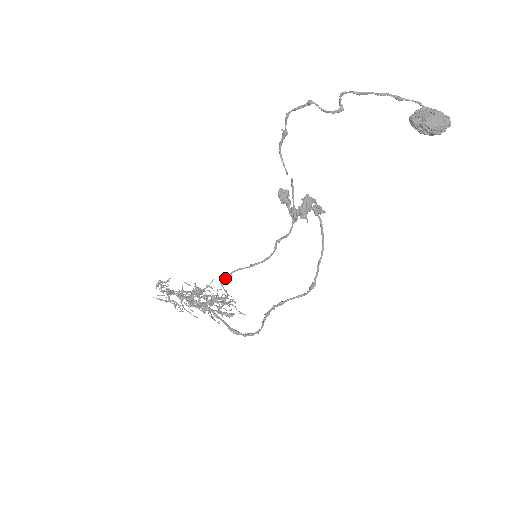
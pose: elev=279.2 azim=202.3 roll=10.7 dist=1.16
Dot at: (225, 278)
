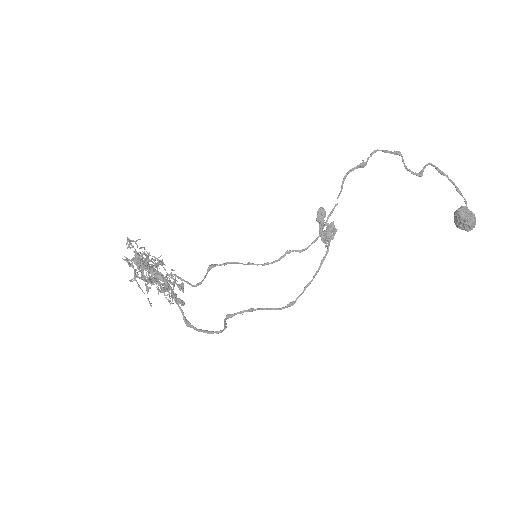
Dot at: occluded
